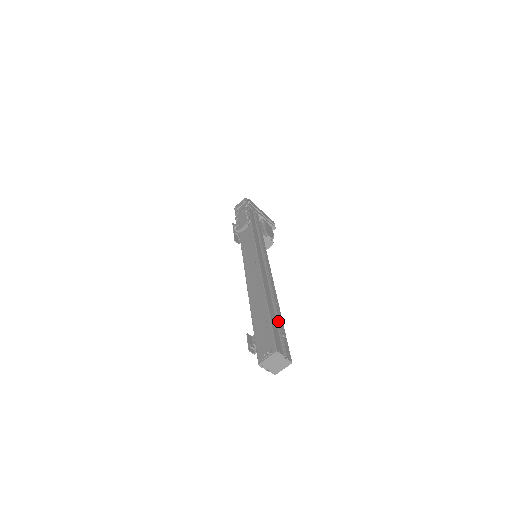
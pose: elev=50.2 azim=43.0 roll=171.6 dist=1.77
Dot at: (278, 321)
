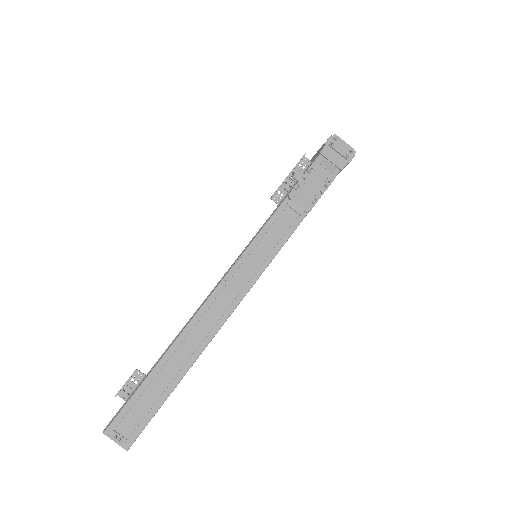
Dot at: occluded
